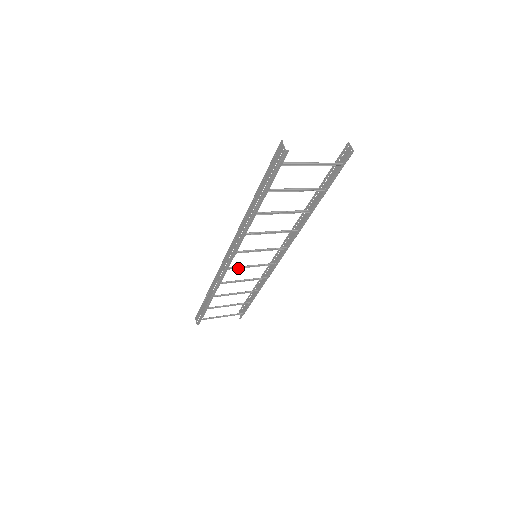
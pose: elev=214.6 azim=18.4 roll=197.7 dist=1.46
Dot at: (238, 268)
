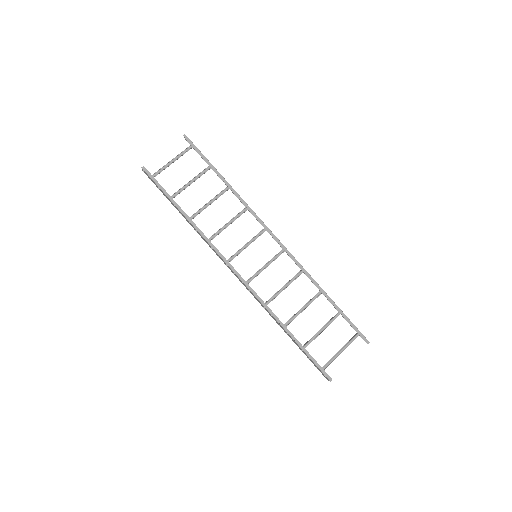
Dot at: occluded
